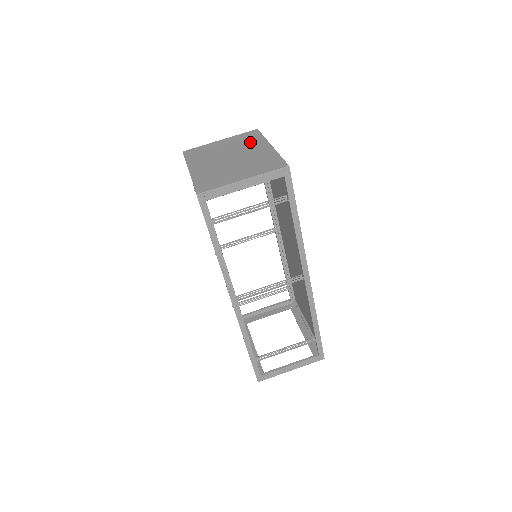
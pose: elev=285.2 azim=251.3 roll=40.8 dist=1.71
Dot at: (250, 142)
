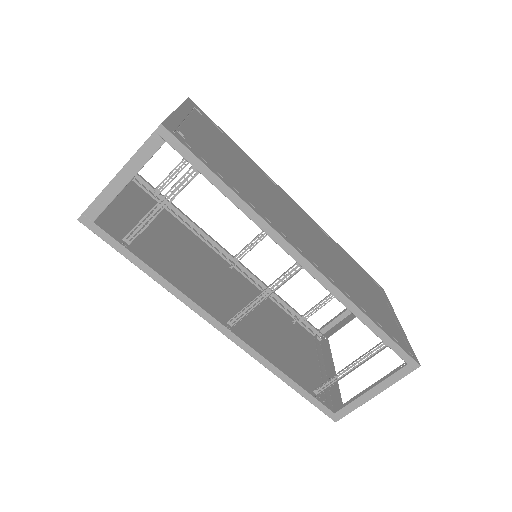
Dot at: occluded
